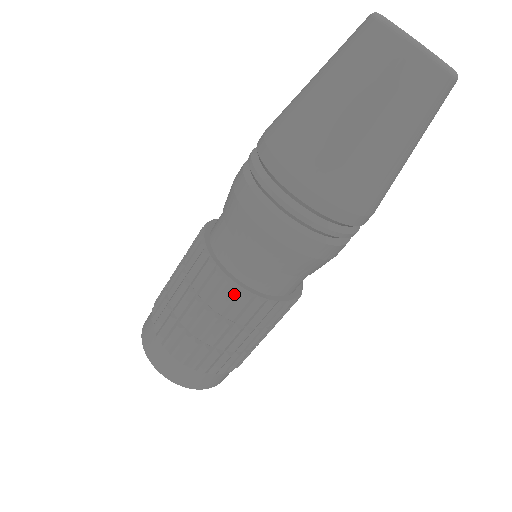
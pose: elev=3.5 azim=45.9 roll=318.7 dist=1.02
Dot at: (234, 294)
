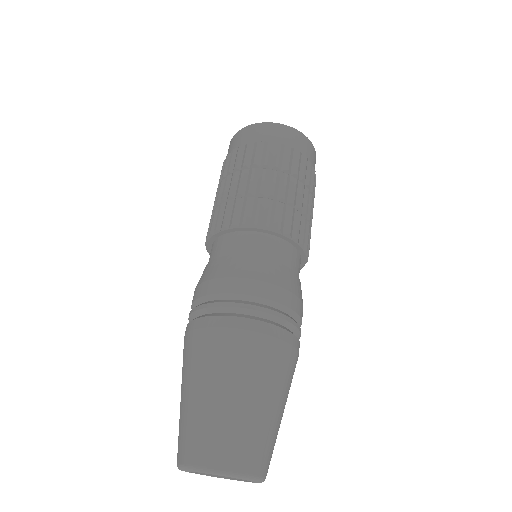
Dot at: occluded
